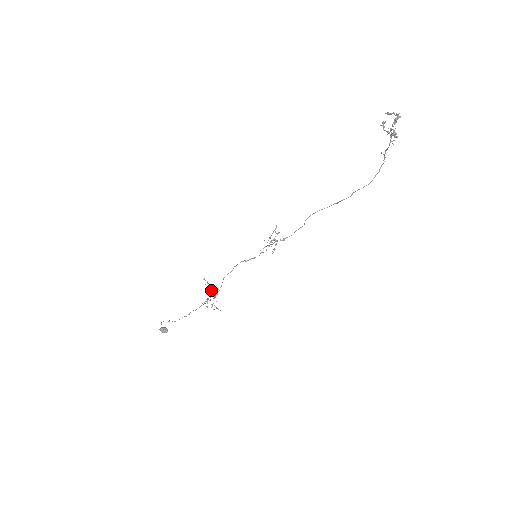
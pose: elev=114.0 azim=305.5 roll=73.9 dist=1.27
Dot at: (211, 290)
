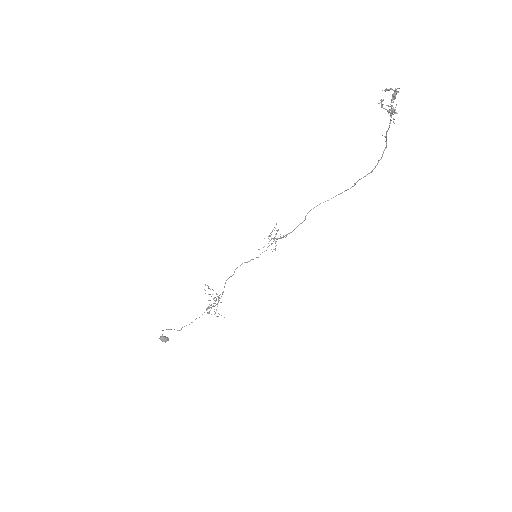
Dot at: occluded
